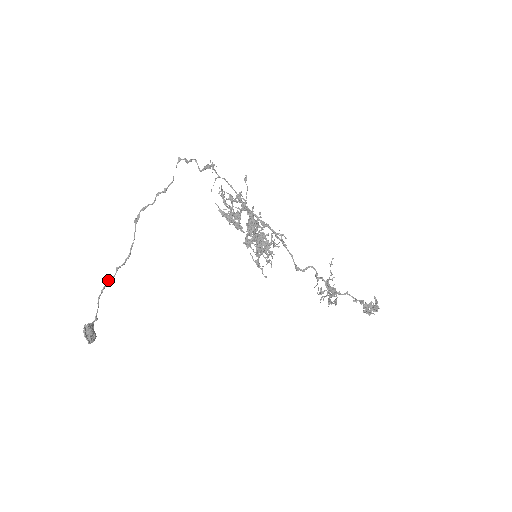
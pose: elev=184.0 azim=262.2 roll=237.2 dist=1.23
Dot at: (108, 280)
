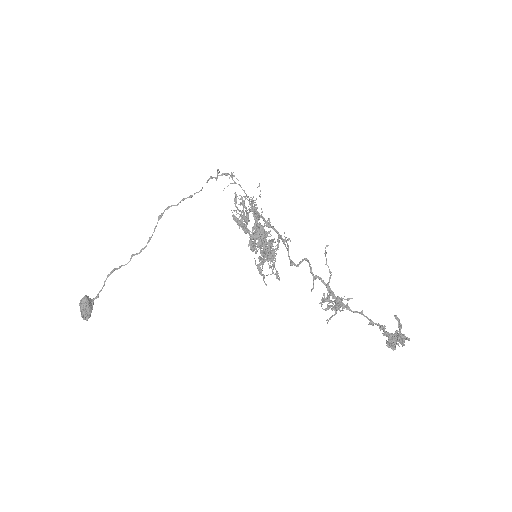
Dot at: (121, 265)
